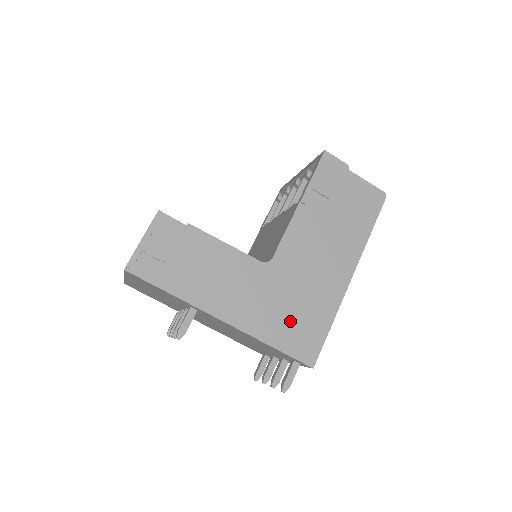
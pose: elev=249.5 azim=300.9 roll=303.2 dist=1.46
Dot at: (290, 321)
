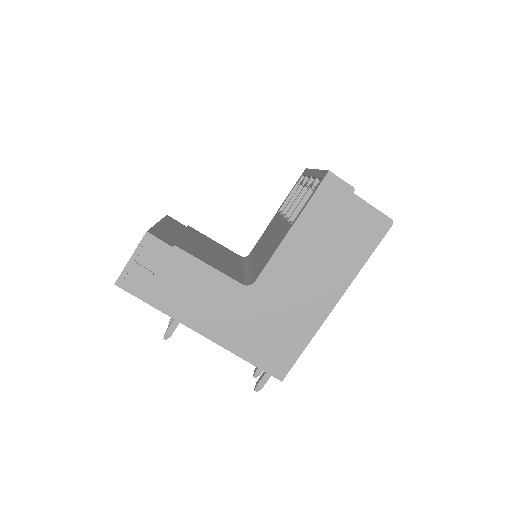
Dot at: (265, 340)
